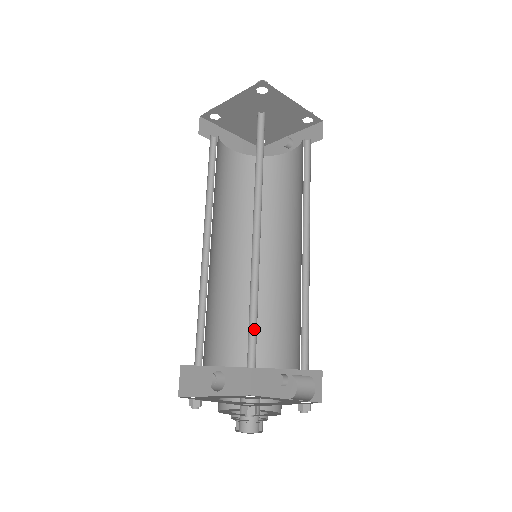
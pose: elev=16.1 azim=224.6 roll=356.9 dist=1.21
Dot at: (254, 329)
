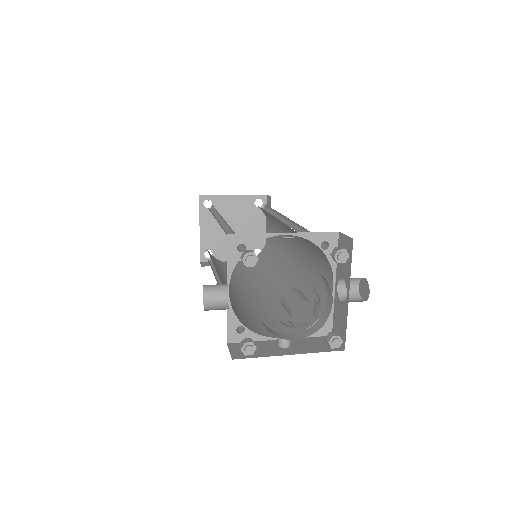
Dot at: occluded
